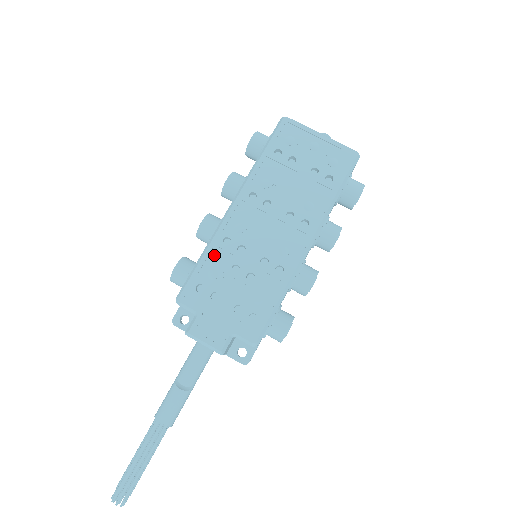
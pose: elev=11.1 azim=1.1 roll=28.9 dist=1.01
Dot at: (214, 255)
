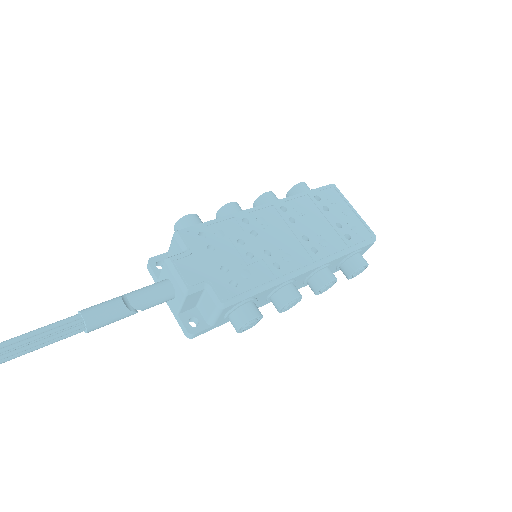
Dot at: (229, 223)
